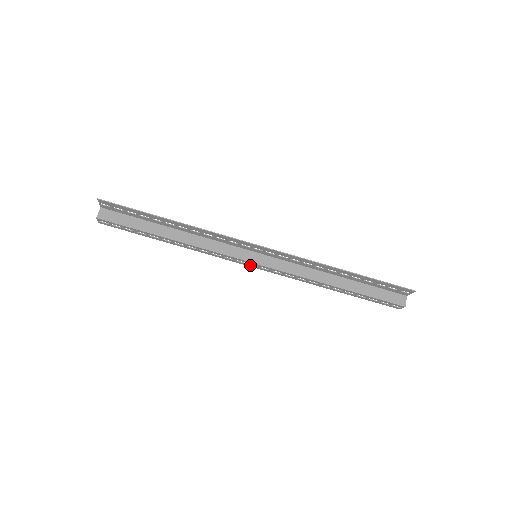
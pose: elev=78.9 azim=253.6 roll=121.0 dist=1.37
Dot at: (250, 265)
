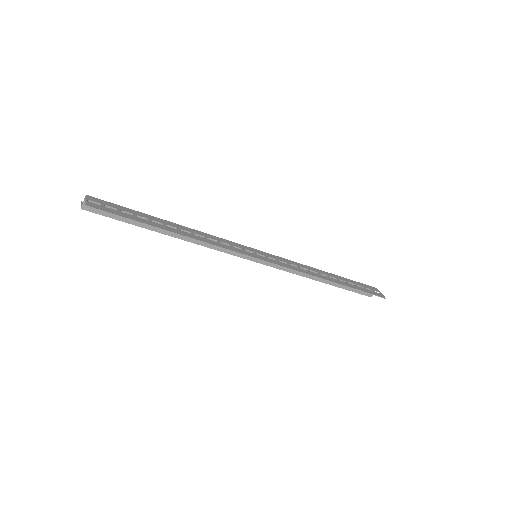
Dot at: occluded
